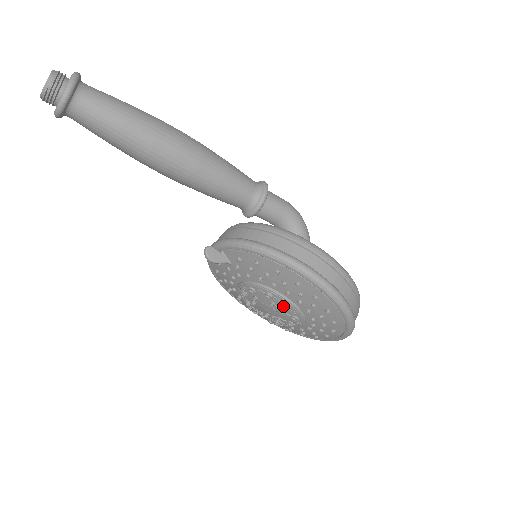
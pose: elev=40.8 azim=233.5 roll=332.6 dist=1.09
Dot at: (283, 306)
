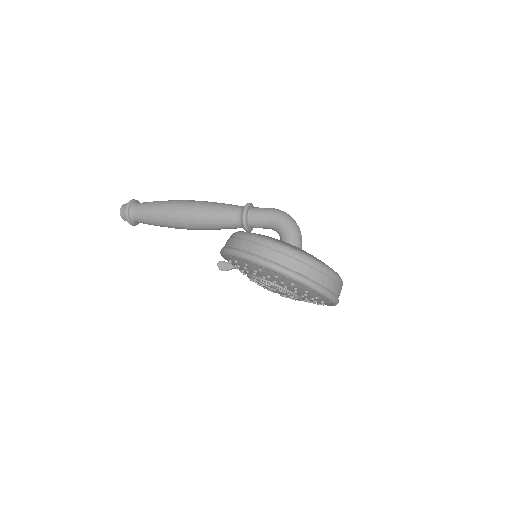
Dot at: (266, 285)
